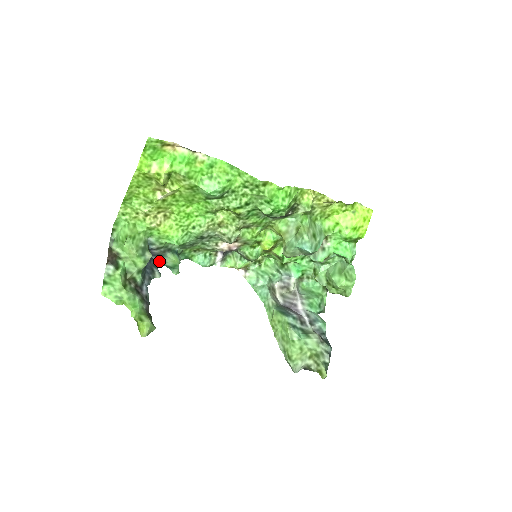
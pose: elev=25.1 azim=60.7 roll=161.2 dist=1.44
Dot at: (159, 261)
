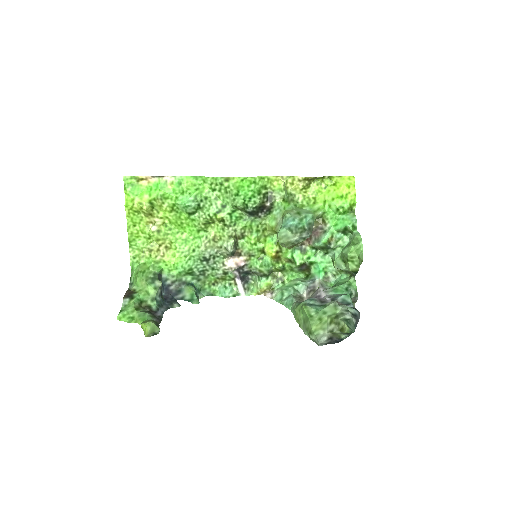
Dot at: (181, 299)
